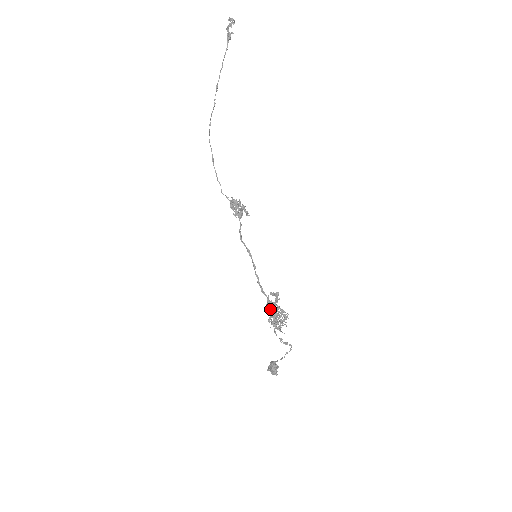
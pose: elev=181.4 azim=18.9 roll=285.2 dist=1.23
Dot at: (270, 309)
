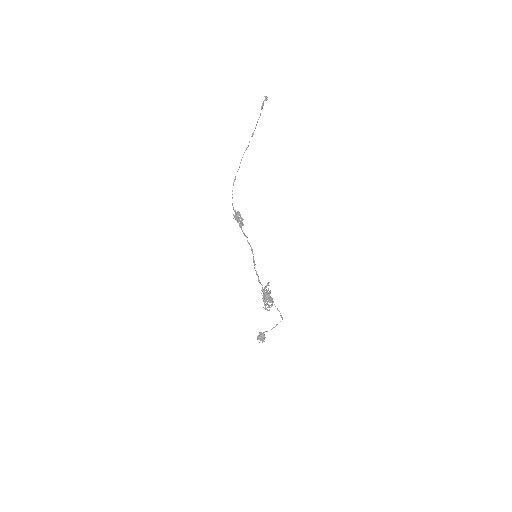
Dot at: (267, 294)
